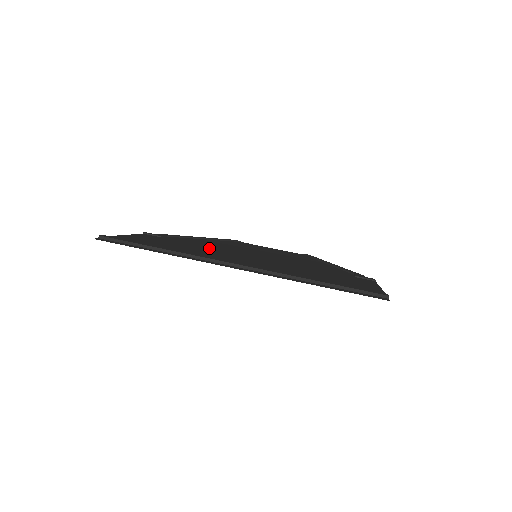
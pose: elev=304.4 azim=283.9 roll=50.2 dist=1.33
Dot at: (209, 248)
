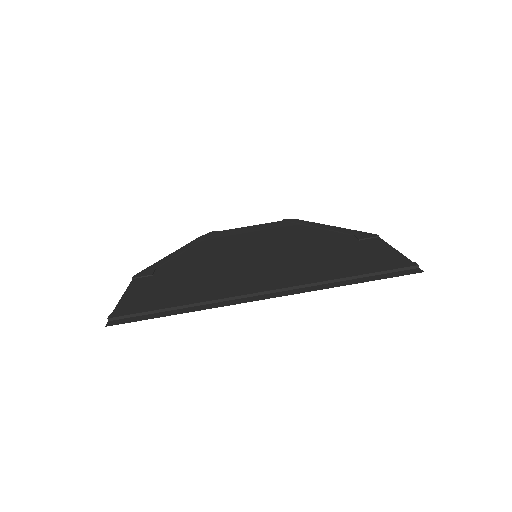
Dot at: (209, 269)
